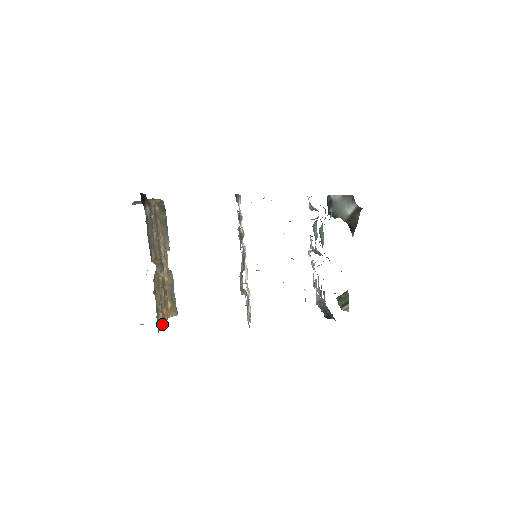
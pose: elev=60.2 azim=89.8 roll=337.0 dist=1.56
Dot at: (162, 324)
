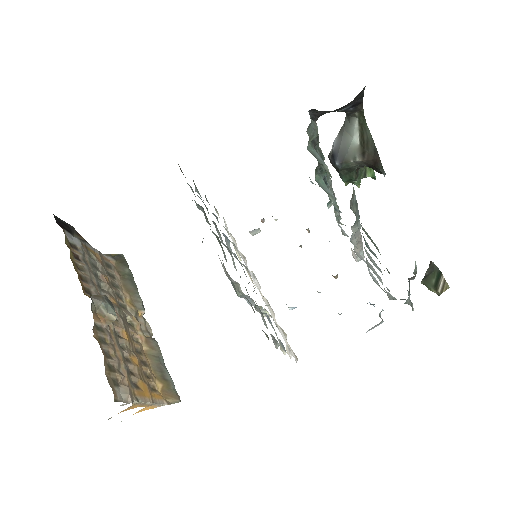
Dot at: (131, 396)
